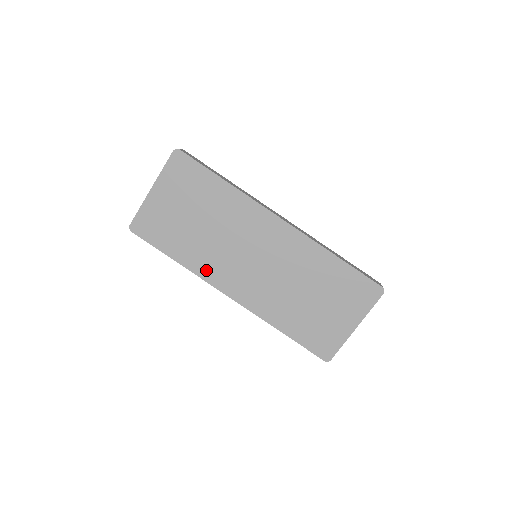
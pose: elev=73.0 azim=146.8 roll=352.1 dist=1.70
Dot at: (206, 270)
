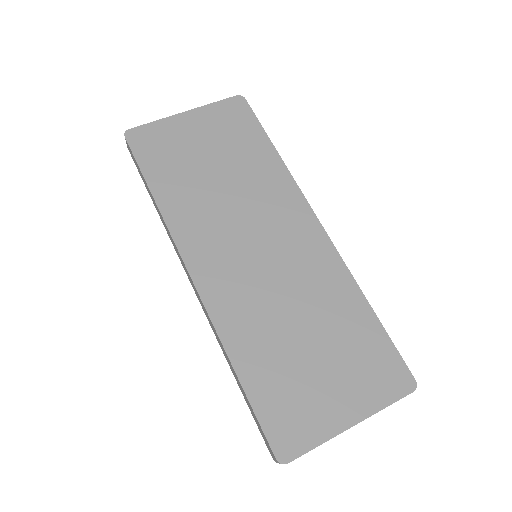
Dot at: (184, 227)
